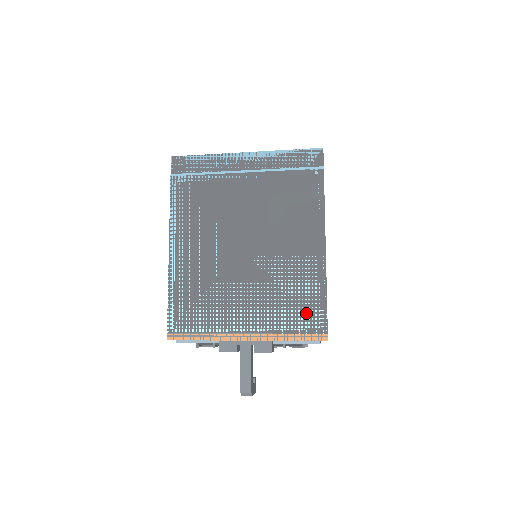
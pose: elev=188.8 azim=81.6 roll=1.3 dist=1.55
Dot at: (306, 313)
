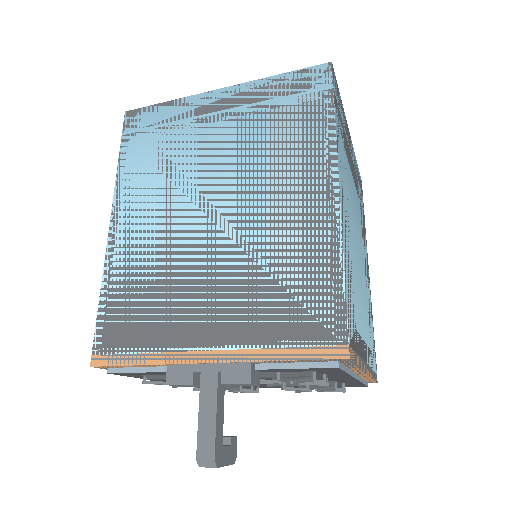
Dot at: (309, 310)
